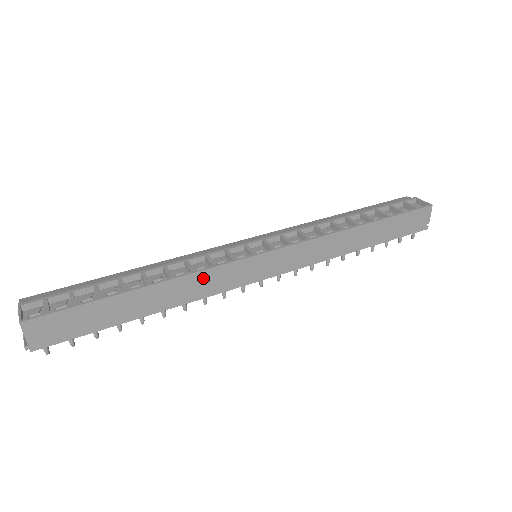
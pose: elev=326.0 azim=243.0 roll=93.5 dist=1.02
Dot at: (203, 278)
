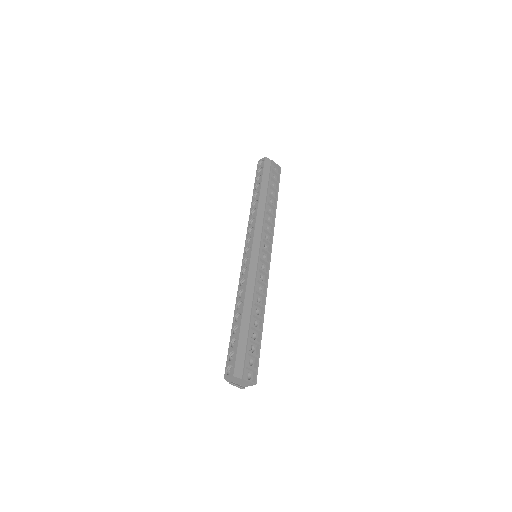
Dot at: occluded
